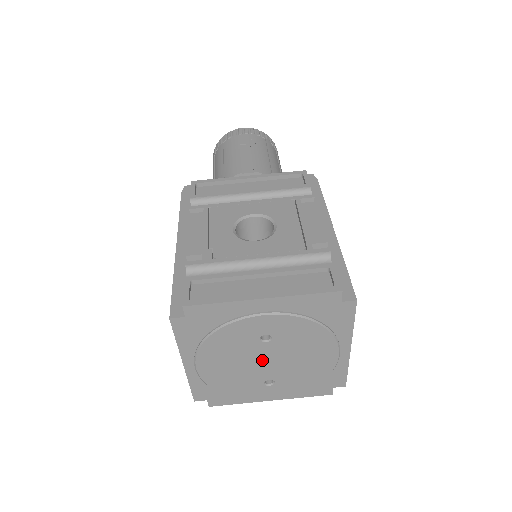
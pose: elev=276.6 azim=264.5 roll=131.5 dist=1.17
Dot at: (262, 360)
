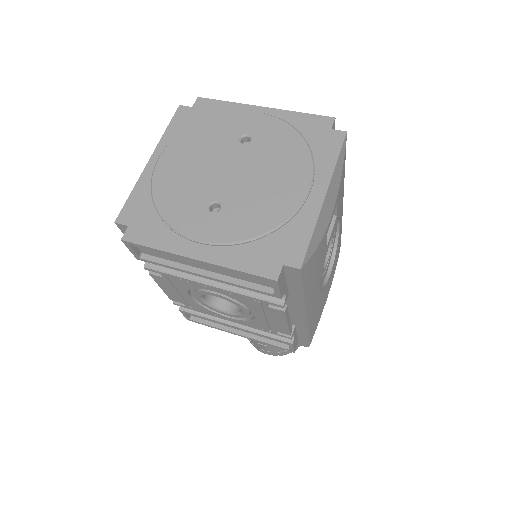
Dot at: (226, 167)
